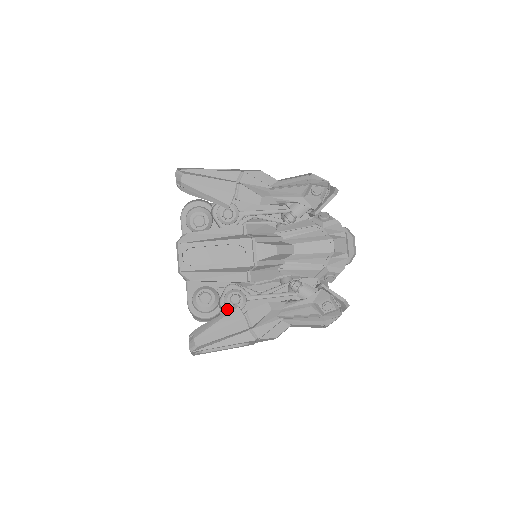
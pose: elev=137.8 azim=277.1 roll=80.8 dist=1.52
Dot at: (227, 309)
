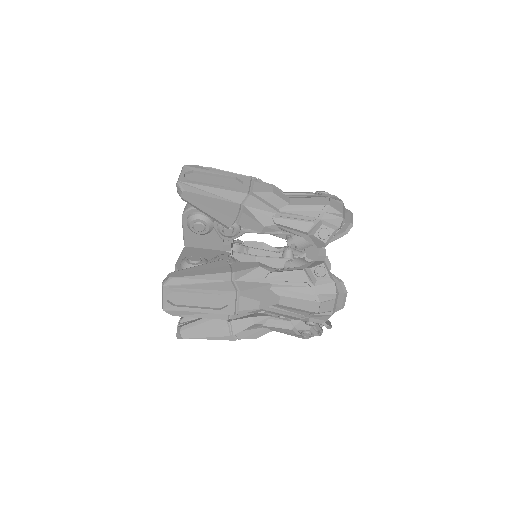
Dot at: occluded
